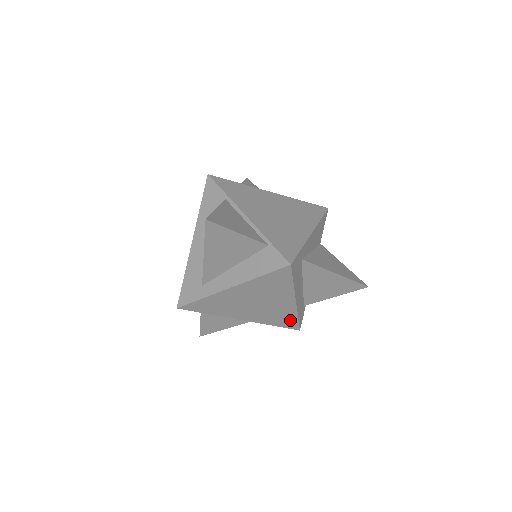
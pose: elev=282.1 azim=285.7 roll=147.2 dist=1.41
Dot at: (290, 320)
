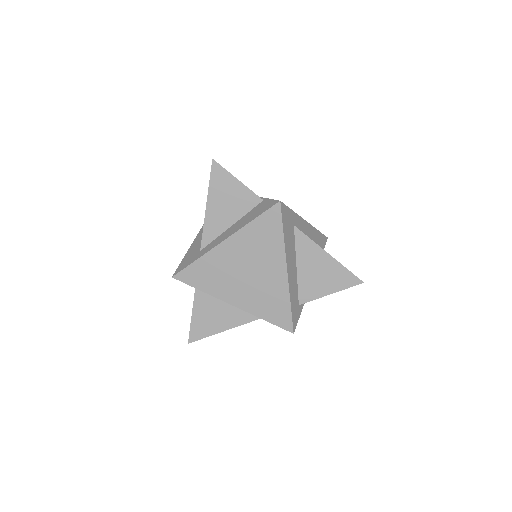
Dot at: (282, 309)
